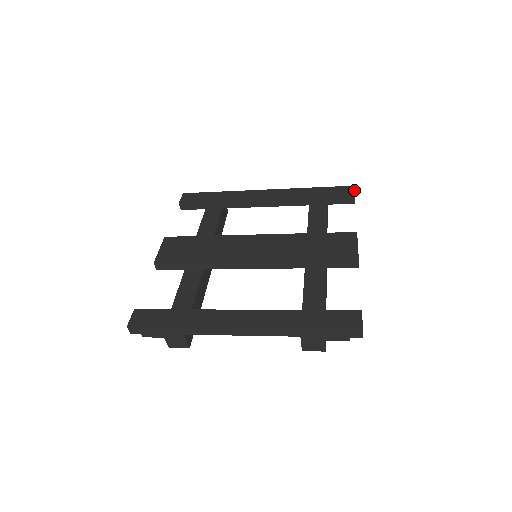
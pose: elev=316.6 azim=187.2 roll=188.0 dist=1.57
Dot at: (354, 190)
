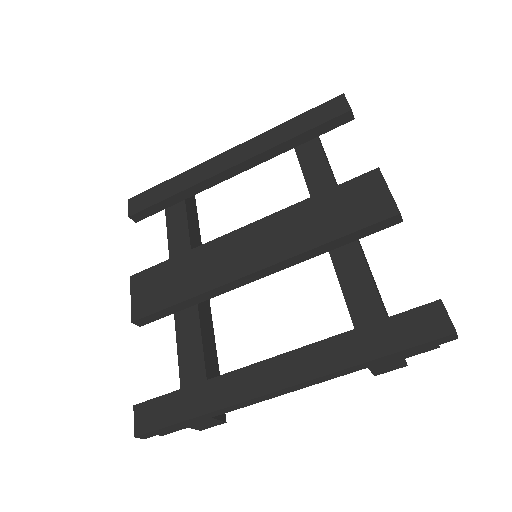
Dot at: (346, 100)
